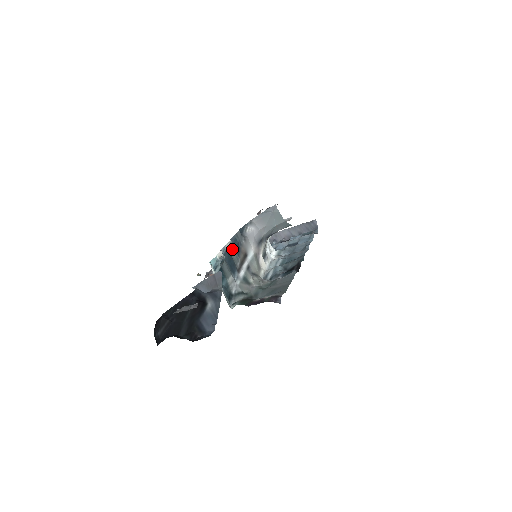
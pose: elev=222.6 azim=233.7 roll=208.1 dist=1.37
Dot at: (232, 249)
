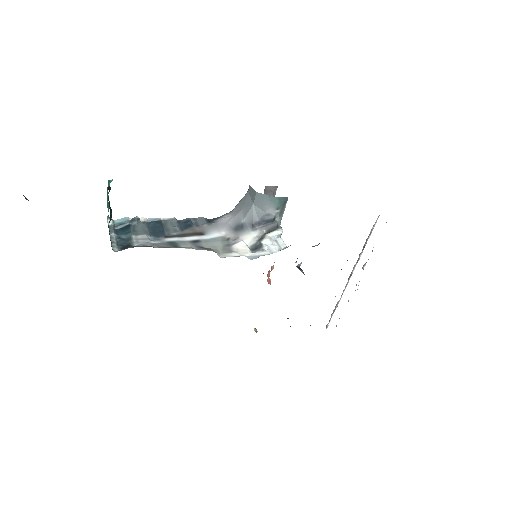
Dot at: (172, 223)
